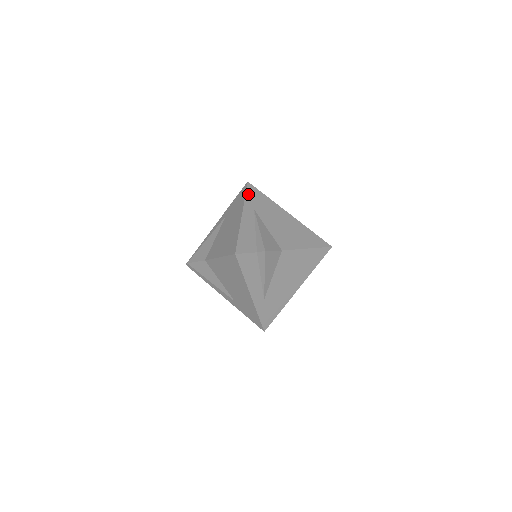
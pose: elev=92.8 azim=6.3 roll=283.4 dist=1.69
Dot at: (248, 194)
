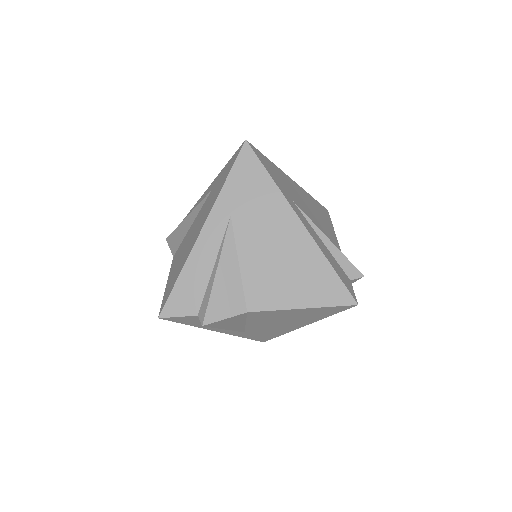
Dot at: (233, 175)
